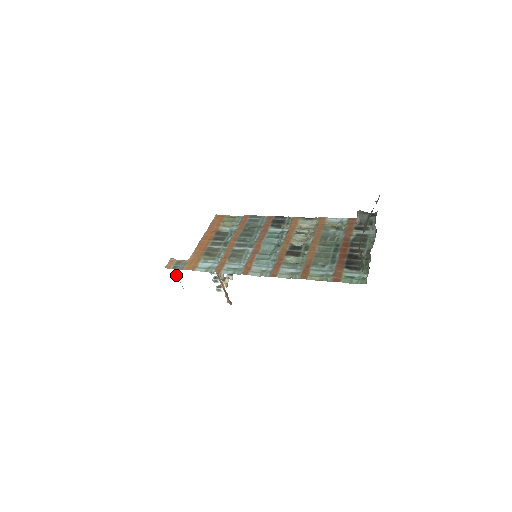
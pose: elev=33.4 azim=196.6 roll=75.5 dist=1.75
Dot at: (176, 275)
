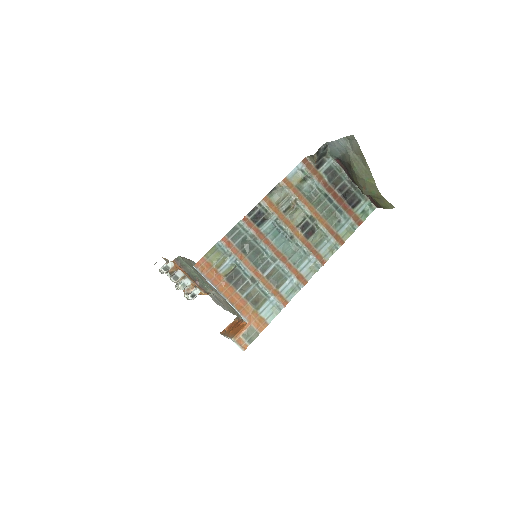
Dot at: occluded
